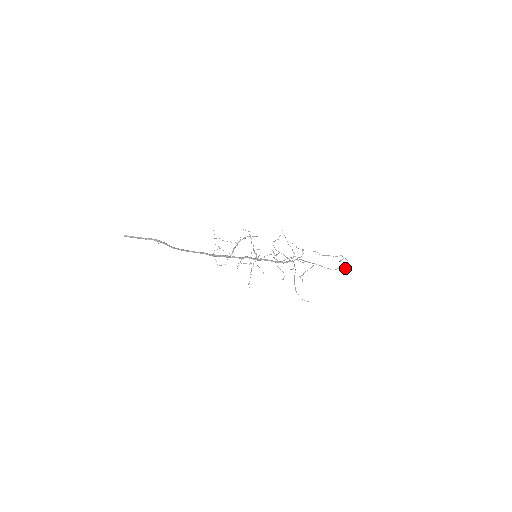
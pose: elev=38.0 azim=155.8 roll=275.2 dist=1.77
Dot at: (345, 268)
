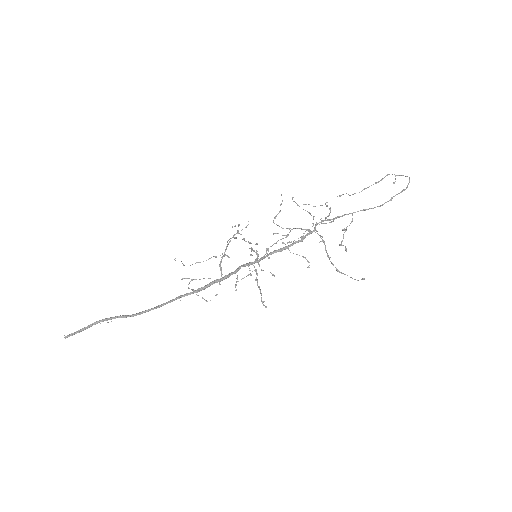
Dot at: (402, 190)
